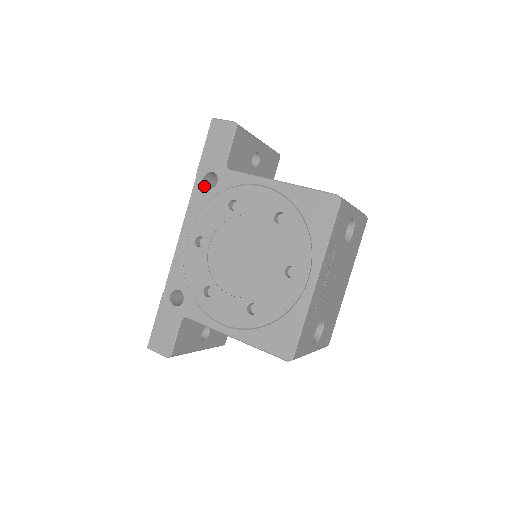
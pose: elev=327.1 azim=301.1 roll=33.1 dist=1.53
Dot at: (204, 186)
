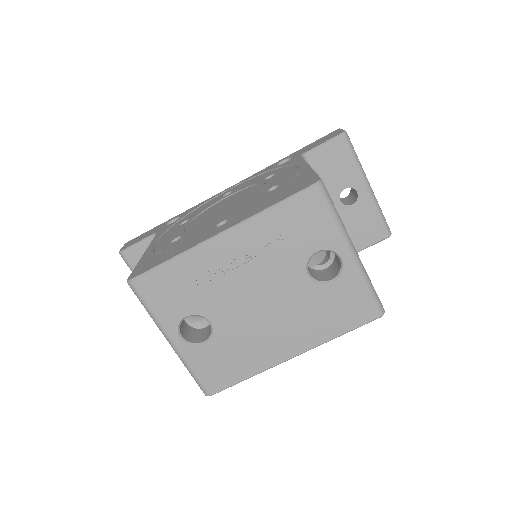
Dot at: (277, 164)
